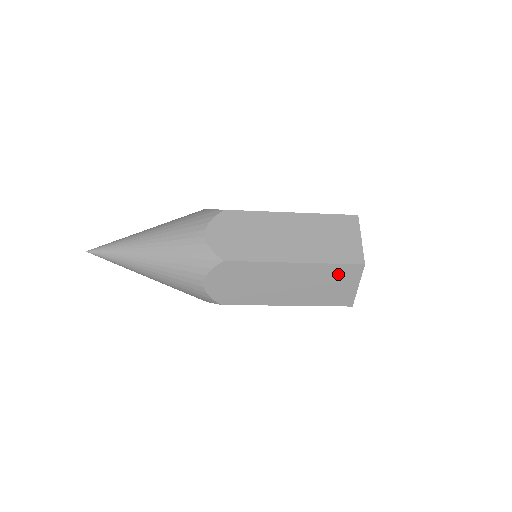
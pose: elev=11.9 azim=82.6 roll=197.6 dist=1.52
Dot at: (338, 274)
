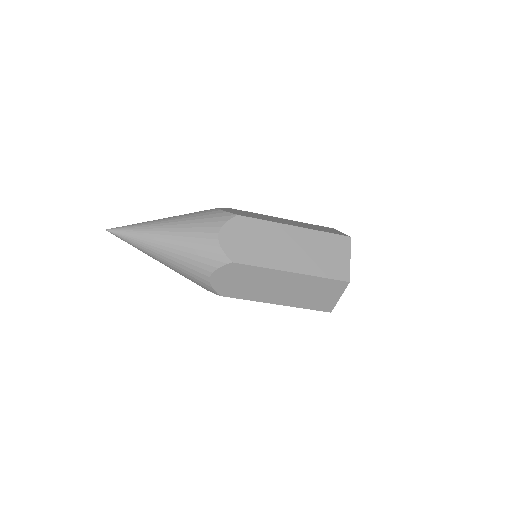
Dot at: (331, 243)
